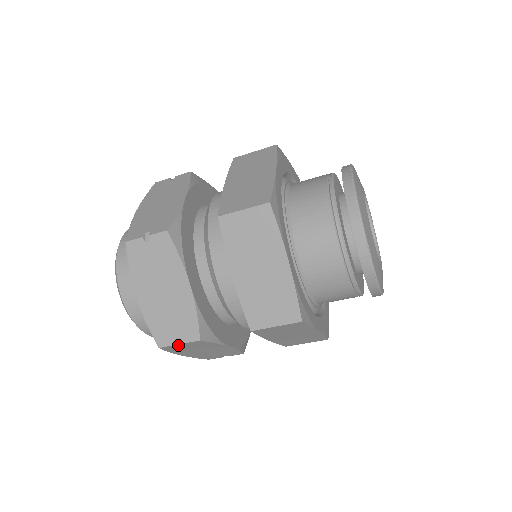
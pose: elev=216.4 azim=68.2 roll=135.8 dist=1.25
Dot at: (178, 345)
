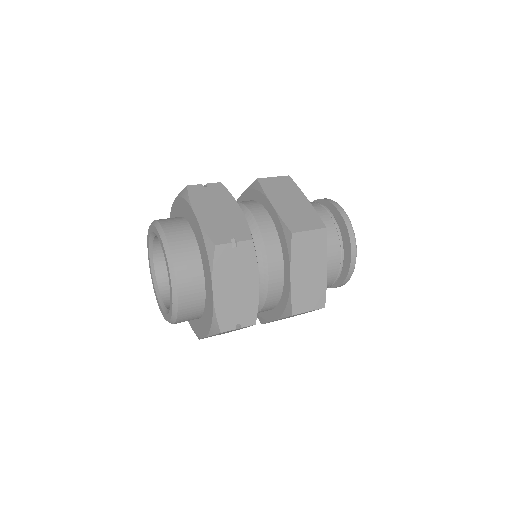
Dot at: (235, 329)
